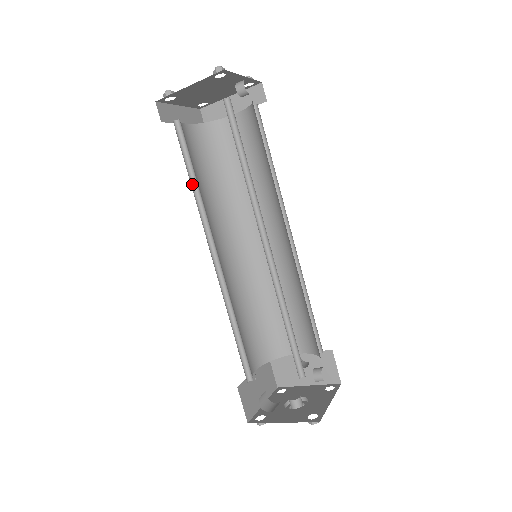
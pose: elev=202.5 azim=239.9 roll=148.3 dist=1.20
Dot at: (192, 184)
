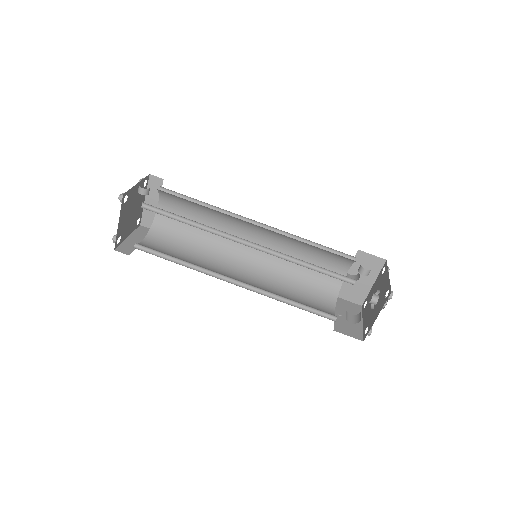
Dot at: (180, 264)
